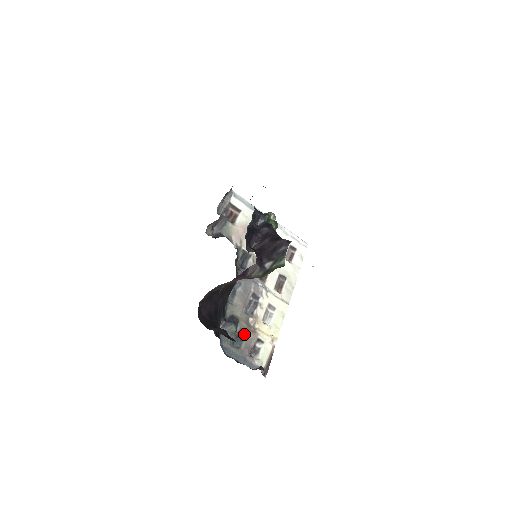
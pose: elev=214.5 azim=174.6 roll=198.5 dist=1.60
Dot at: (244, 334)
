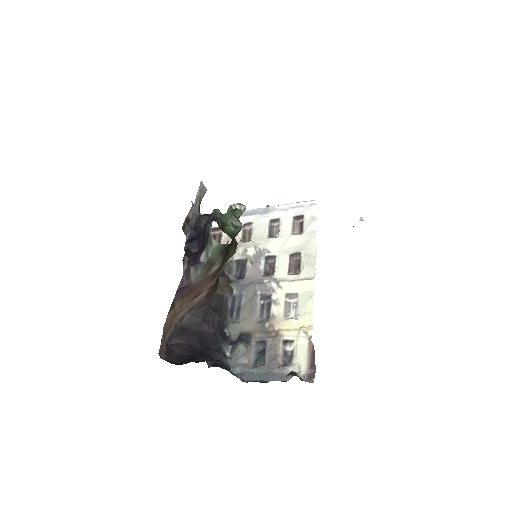
Dot at: (264, 346)
